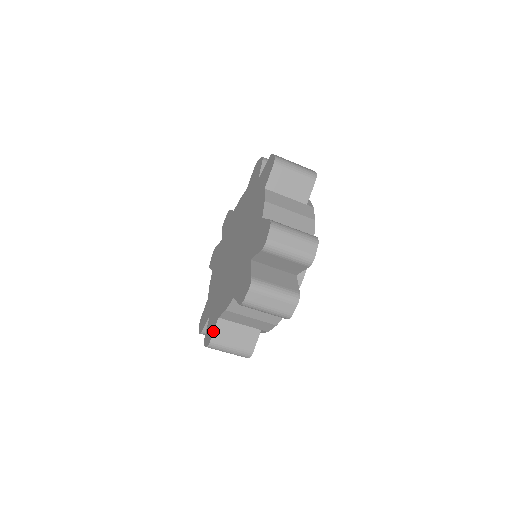
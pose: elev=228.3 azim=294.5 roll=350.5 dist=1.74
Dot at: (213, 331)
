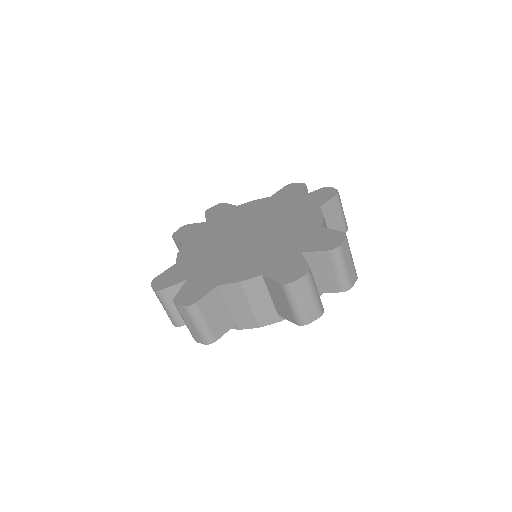
Dot at: (205, 294)
